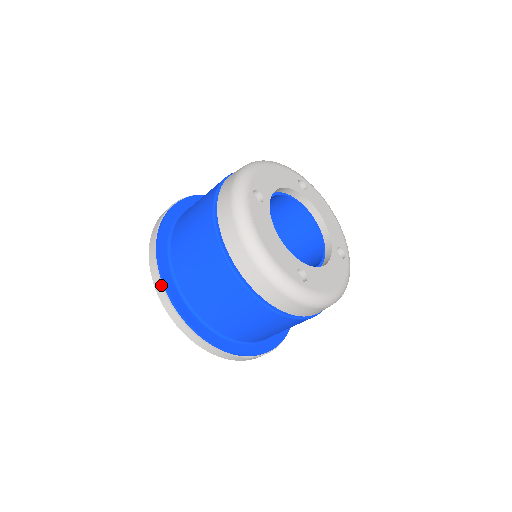
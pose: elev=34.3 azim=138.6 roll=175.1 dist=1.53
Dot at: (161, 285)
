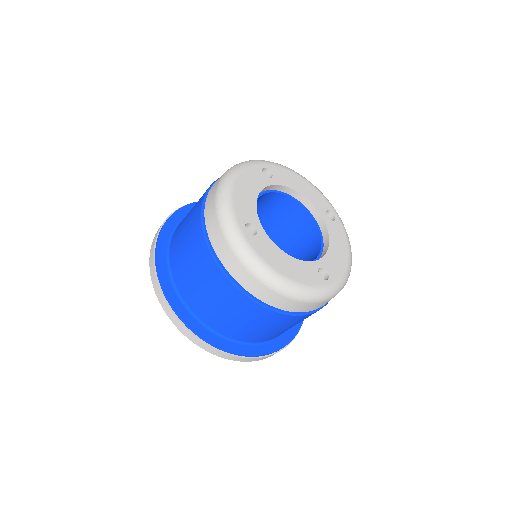
Dot at: (201, 341)
